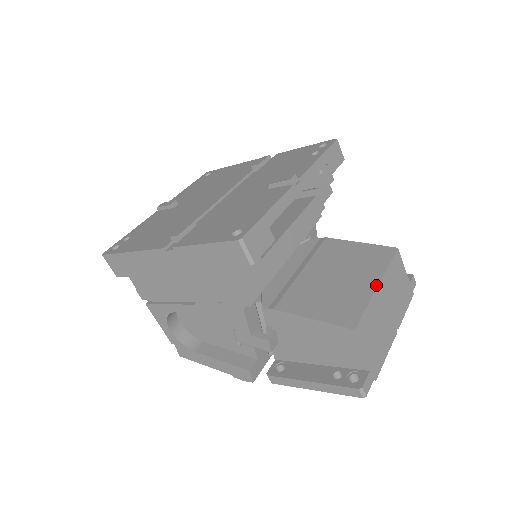
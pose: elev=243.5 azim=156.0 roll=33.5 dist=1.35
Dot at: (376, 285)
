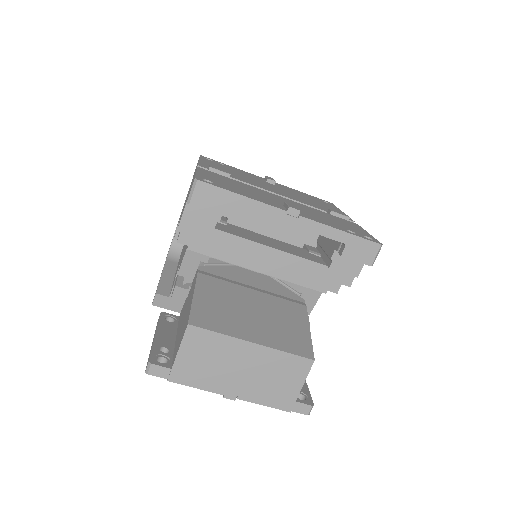
Dot at: (252, 340)
